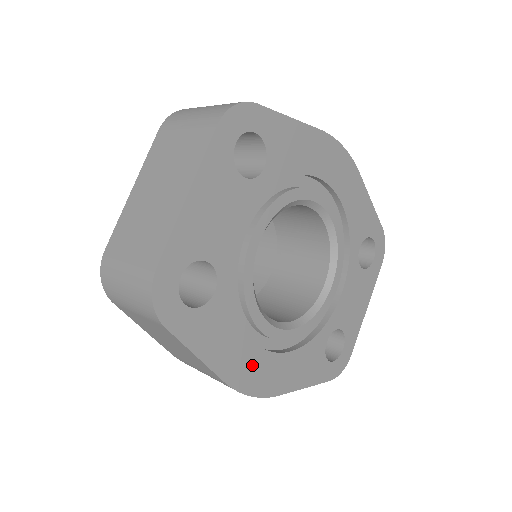
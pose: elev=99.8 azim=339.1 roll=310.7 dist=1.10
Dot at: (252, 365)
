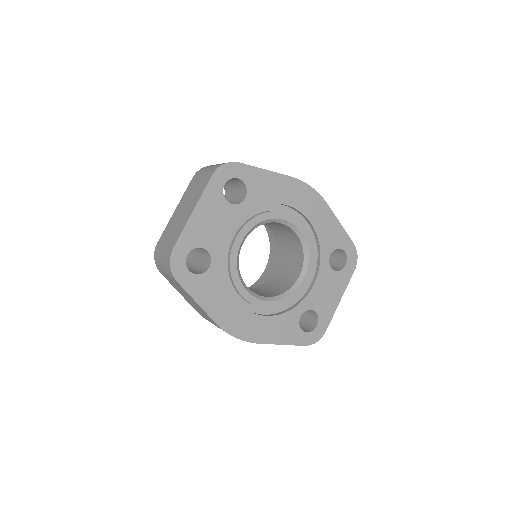
Dot at: (236, 317)
